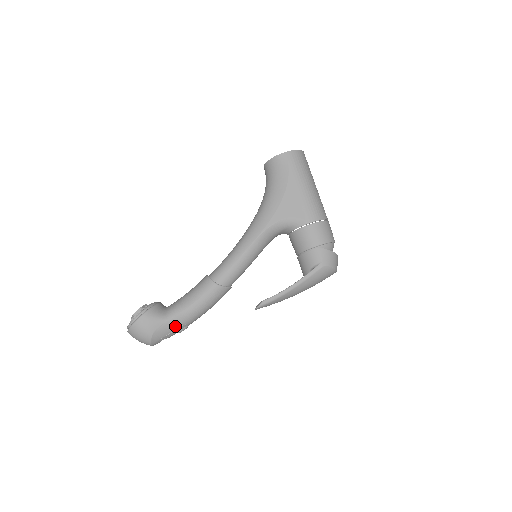
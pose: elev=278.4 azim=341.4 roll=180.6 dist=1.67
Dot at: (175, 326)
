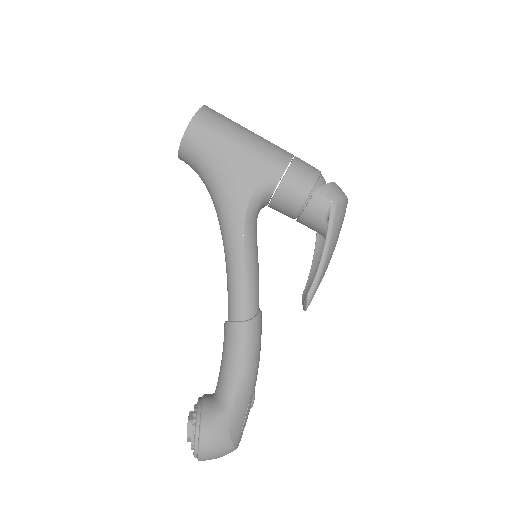
Dot at: (244, 406)
